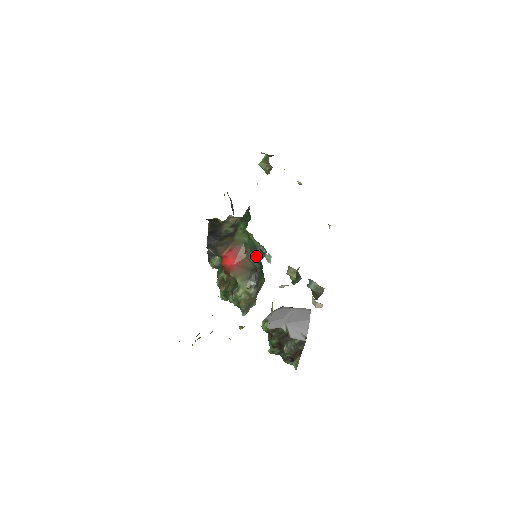
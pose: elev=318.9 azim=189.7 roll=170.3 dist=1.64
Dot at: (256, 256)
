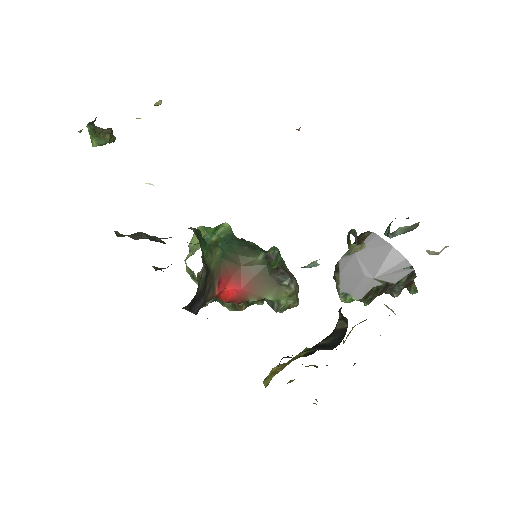
Dot at: (273, 266)
